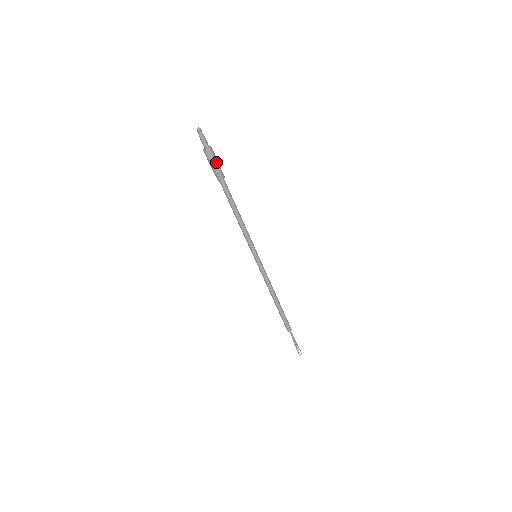
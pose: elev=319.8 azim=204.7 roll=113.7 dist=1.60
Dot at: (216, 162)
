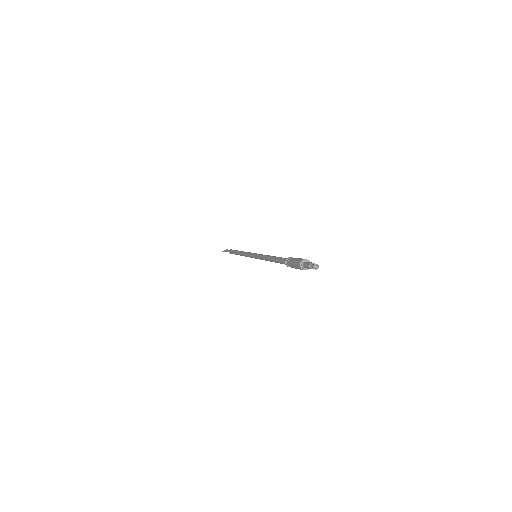
Dot at: occluded
